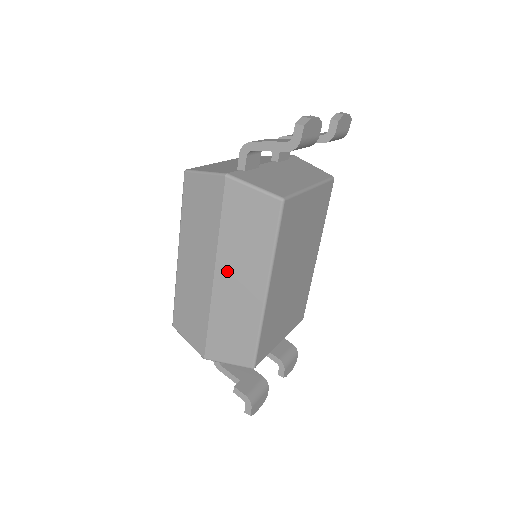
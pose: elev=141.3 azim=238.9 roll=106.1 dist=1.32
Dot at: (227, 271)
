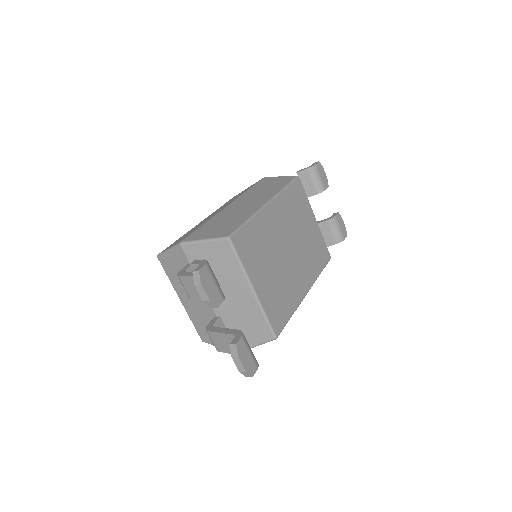
Dot at: (241, 201)
